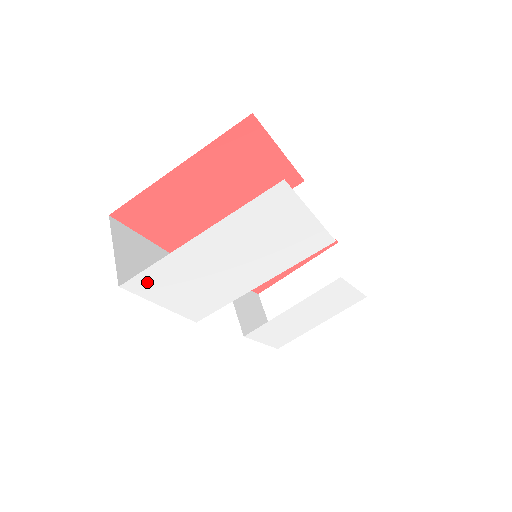
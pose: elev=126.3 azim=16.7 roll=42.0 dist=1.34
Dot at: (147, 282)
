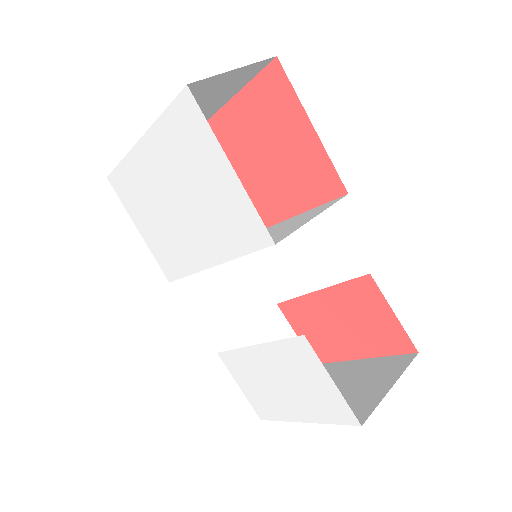
Dot at: (122, 186)
